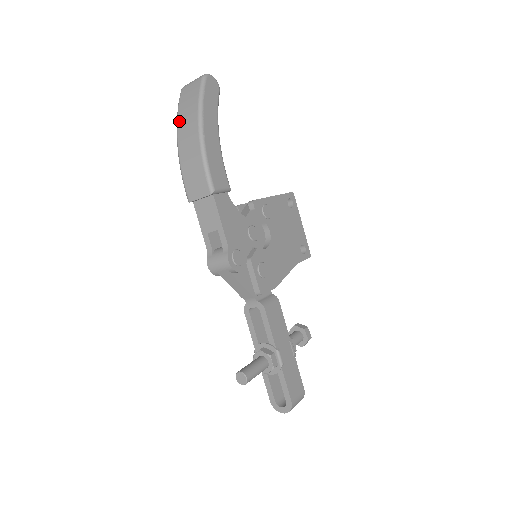
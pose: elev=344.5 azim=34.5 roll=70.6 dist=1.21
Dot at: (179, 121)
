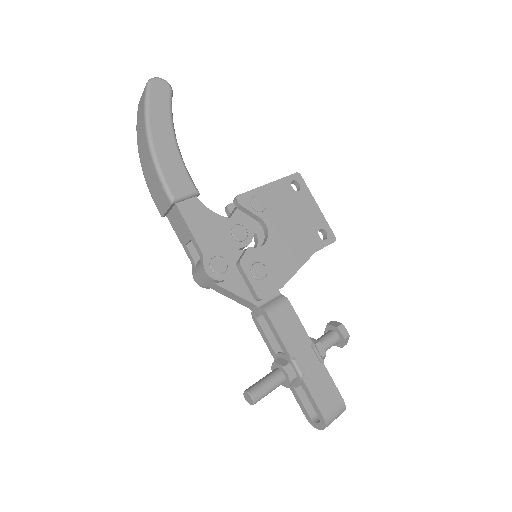
Dot at: (137, 136)
